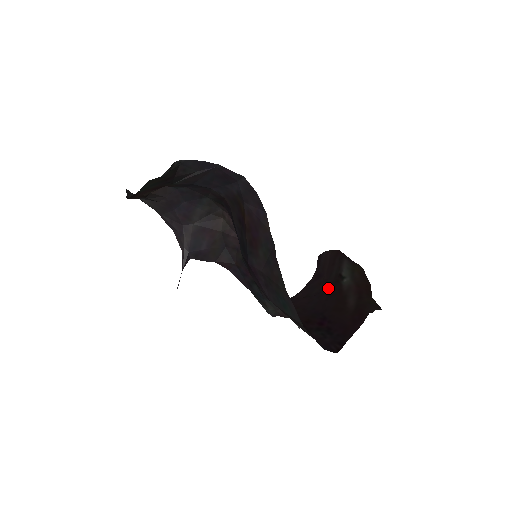
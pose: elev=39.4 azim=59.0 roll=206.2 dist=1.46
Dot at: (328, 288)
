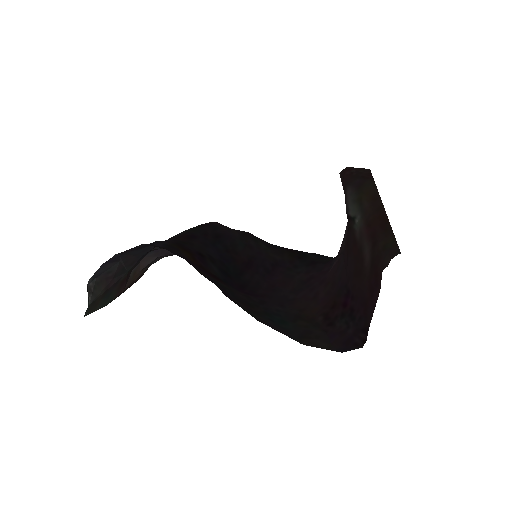
Dot at: (346, 241)
